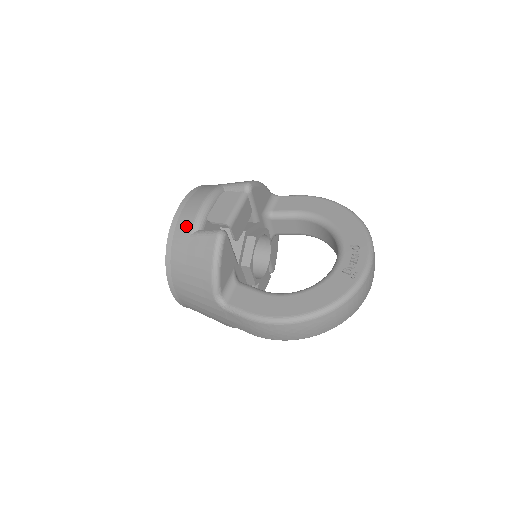
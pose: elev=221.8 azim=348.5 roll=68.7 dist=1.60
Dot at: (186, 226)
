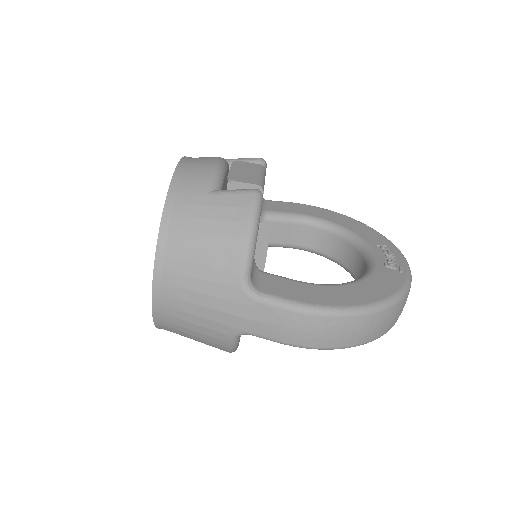
Dot at: (198, 183)
